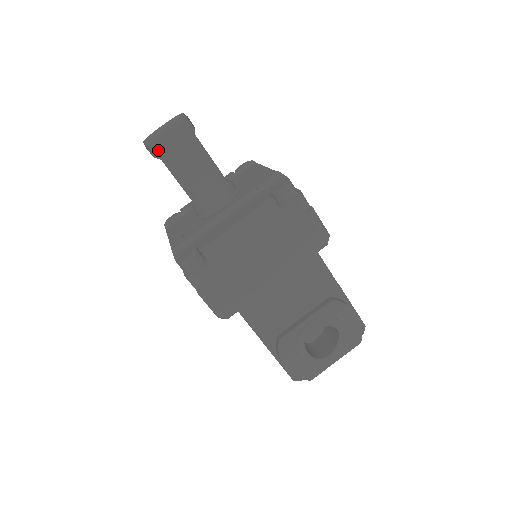
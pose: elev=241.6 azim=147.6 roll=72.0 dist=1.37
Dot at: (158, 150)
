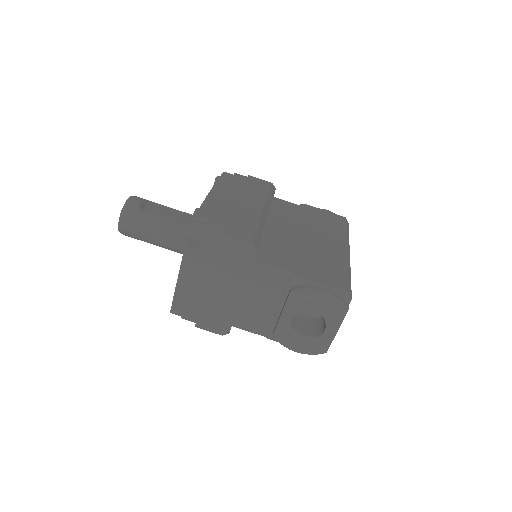
Dot at: (129, 236)
